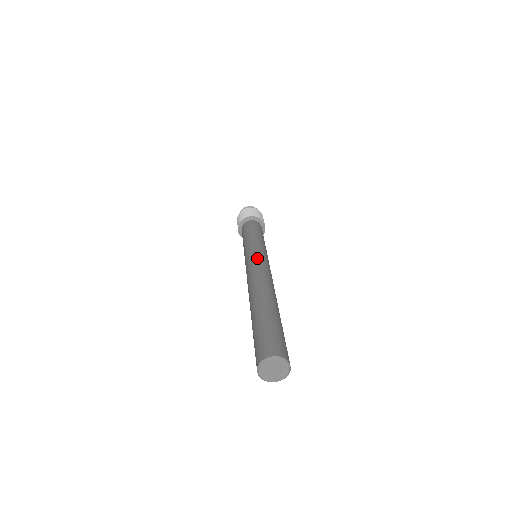
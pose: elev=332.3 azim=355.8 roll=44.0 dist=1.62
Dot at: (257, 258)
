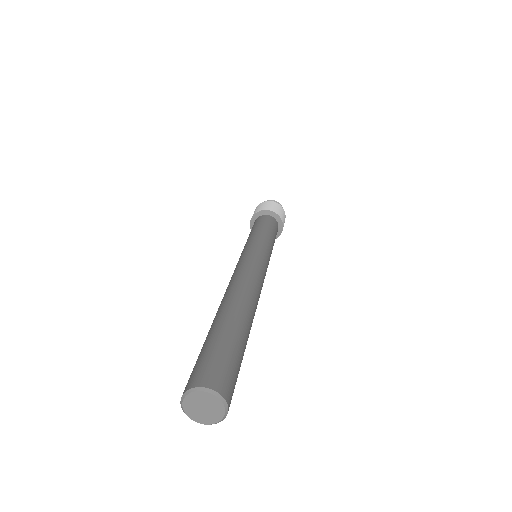
Dot at: (248, 257)
